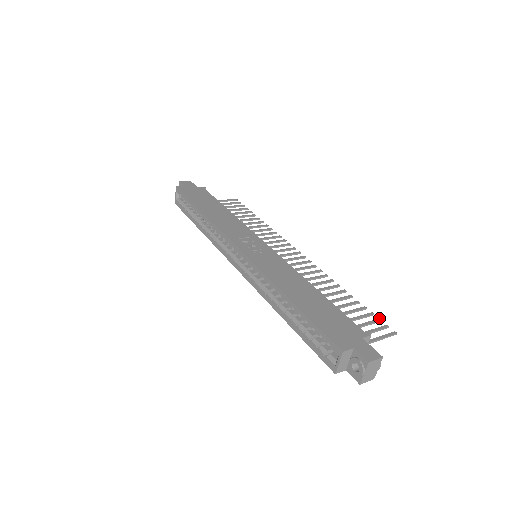
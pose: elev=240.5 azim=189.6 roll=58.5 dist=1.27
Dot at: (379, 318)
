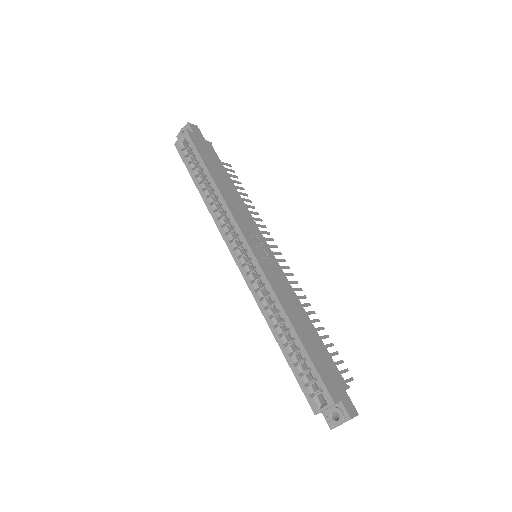
Dot at: occluded
